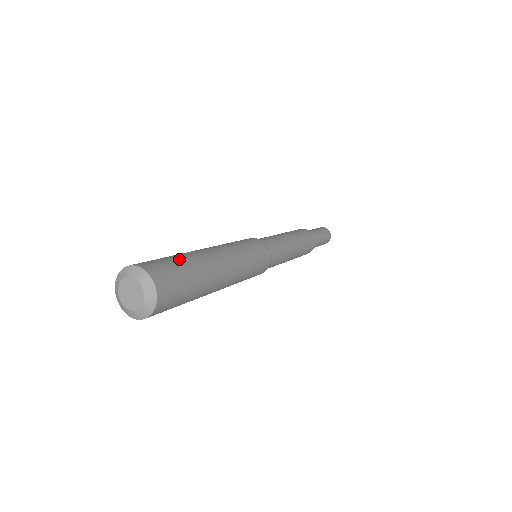
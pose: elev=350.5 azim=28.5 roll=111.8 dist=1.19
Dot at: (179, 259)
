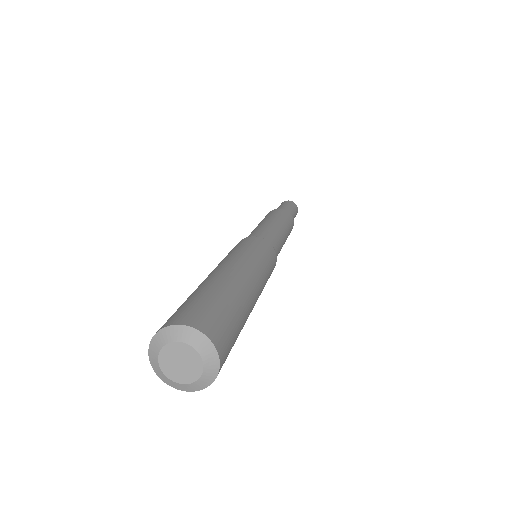
Dot at: (238, 318)
